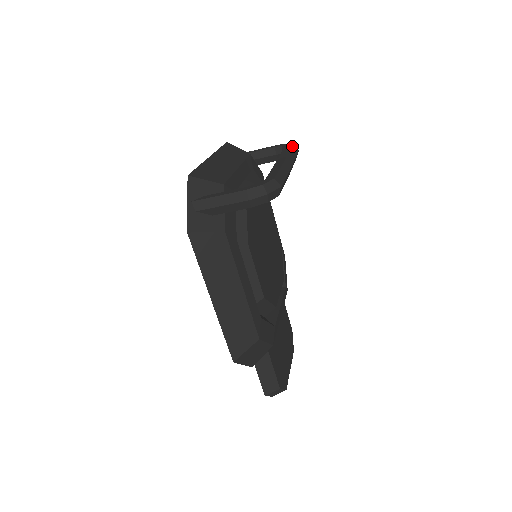
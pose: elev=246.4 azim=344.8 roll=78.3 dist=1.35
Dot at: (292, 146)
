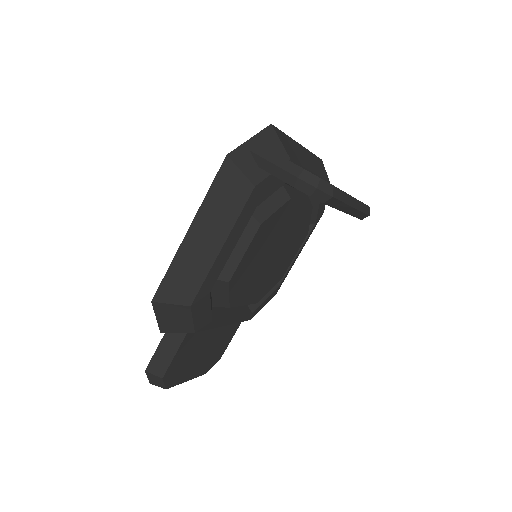
Dot at: occluded
